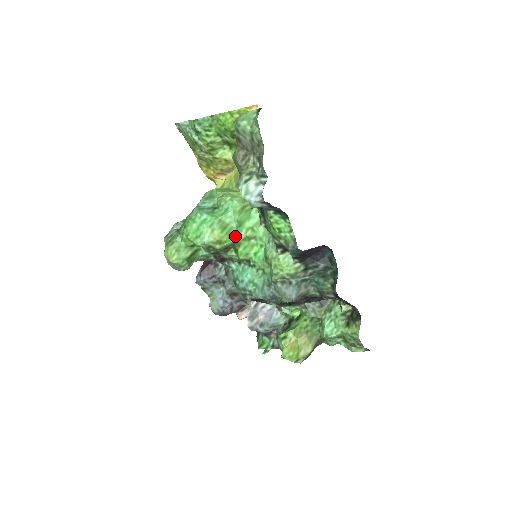
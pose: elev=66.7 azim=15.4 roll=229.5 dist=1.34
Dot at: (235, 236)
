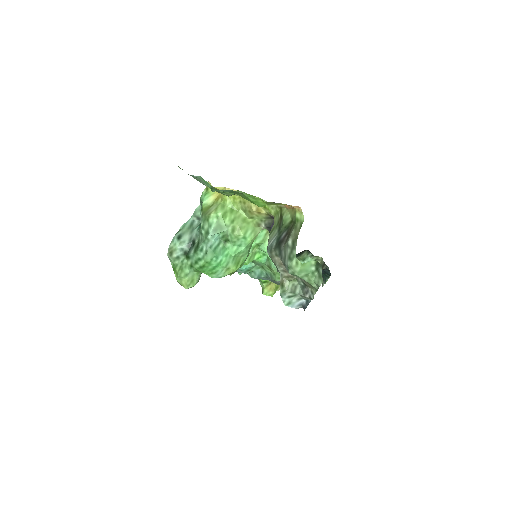
Dot at: occluded
